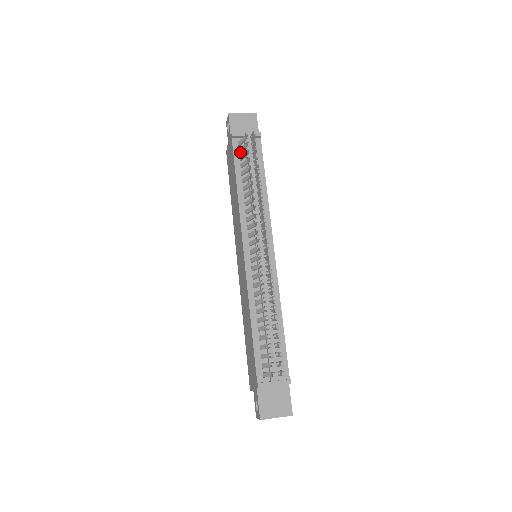
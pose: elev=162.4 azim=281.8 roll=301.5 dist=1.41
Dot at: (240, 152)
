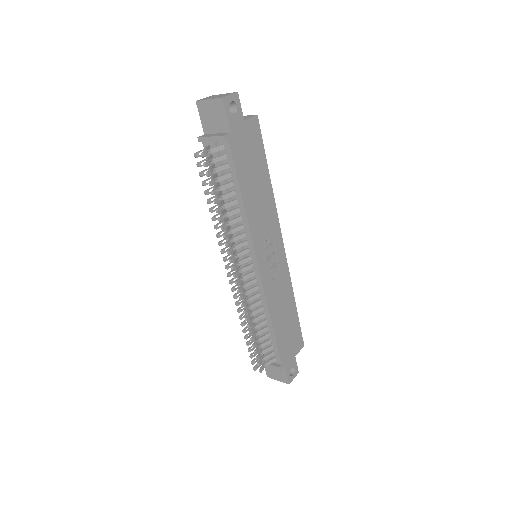
Dot at: occluded
